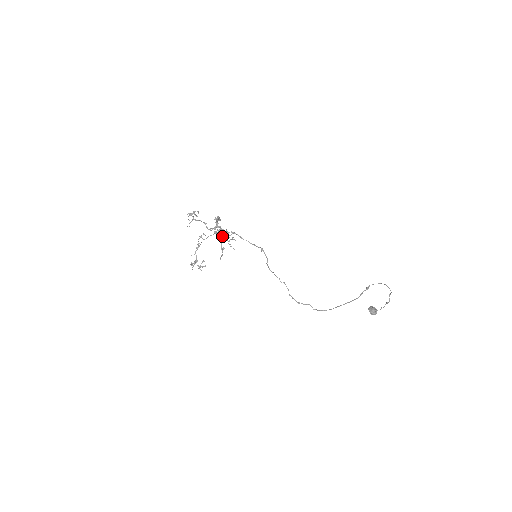
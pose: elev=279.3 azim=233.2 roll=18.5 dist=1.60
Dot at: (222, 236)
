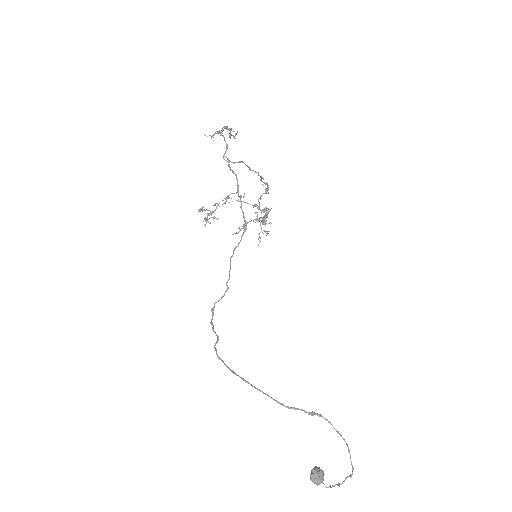
Dot at: (261, 220)
